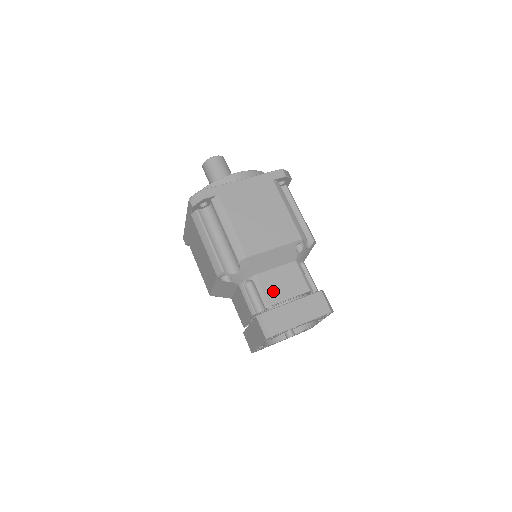
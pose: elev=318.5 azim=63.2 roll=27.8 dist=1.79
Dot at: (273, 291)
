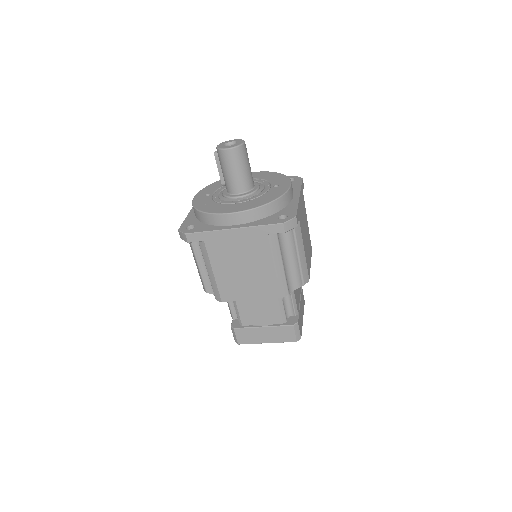
Dot at: (297, 299)
